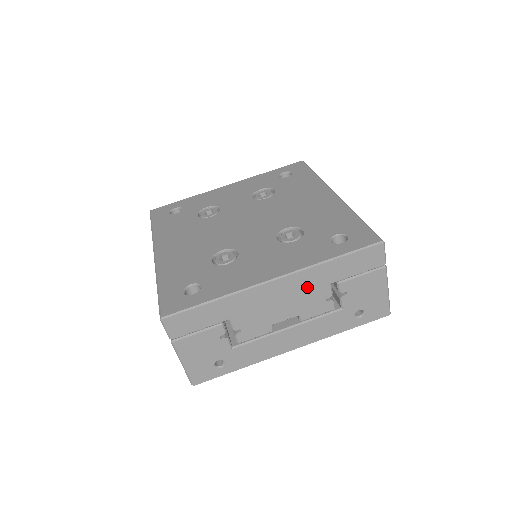
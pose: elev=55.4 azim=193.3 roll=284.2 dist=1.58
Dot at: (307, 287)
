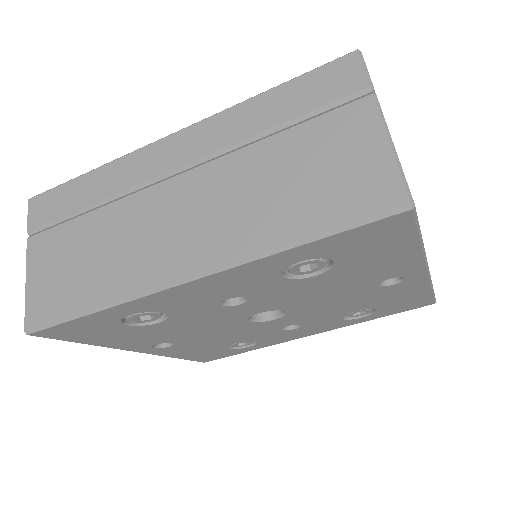
Dot at: occluded
